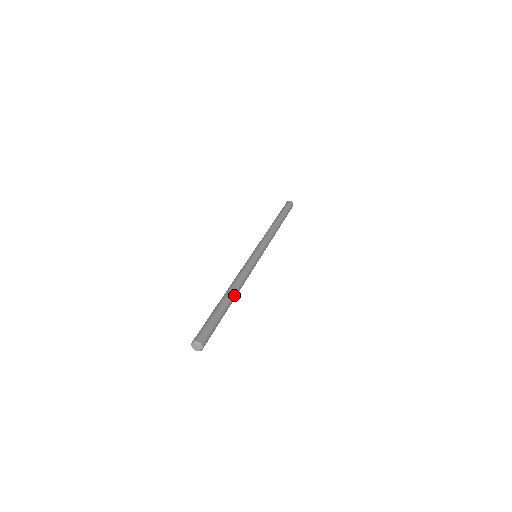
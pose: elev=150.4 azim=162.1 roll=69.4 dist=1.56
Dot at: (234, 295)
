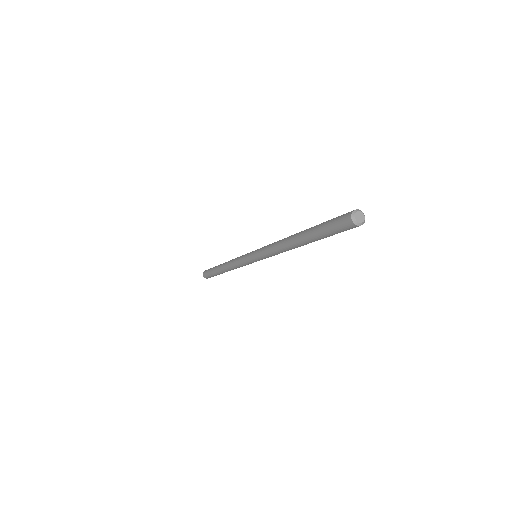
Dot at: occluded
